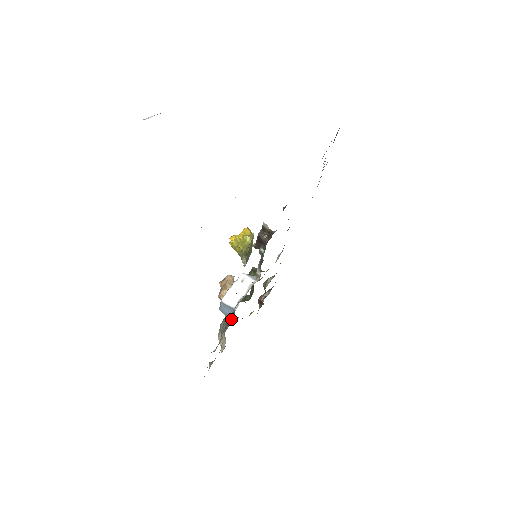
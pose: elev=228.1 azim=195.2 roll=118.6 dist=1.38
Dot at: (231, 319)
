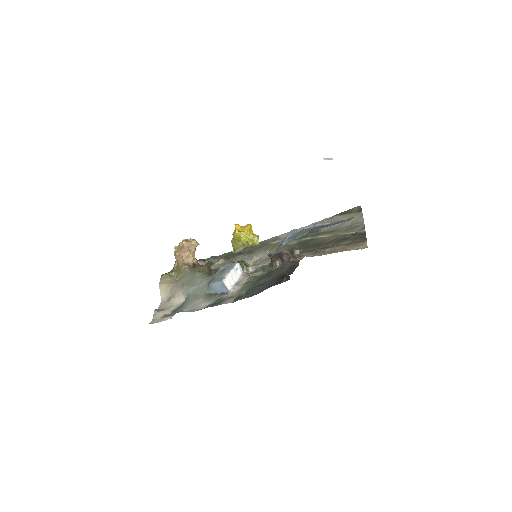
Dot at: (218, 296)
